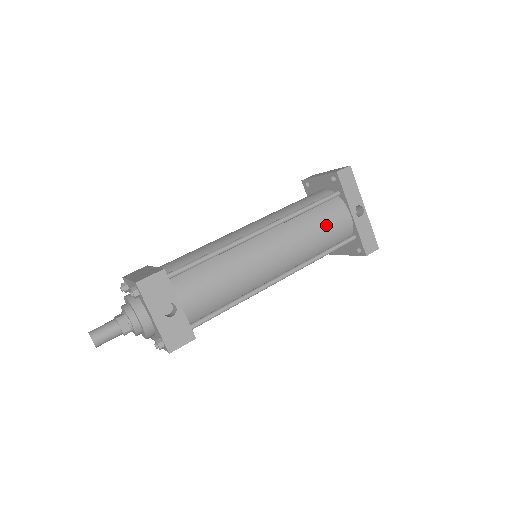
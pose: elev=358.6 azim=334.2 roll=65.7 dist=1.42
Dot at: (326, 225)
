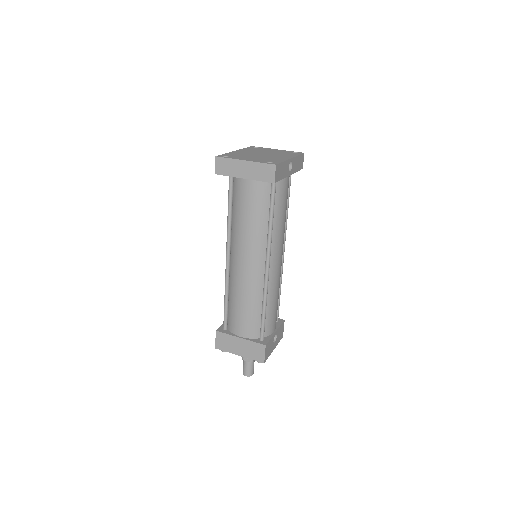
Dot at: (285, 204)
